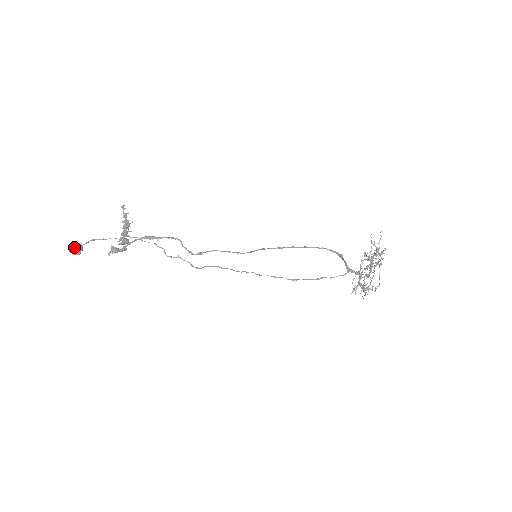
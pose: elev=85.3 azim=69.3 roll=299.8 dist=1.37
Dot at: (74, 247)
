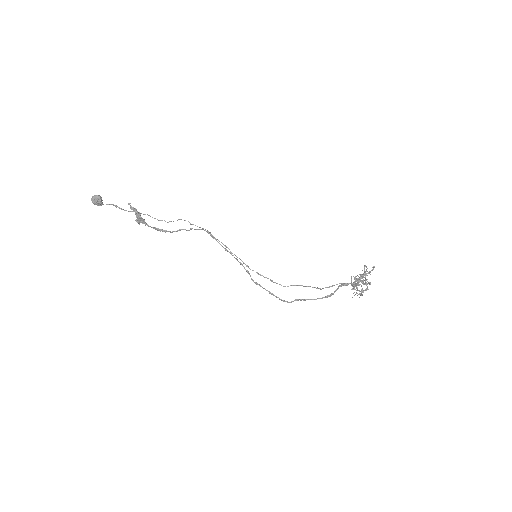
Dot at: occluded
